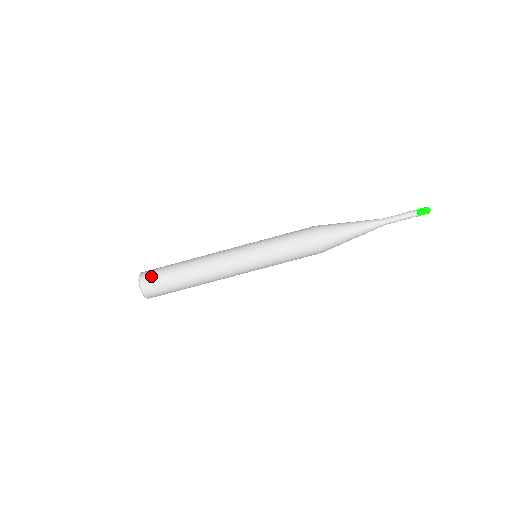
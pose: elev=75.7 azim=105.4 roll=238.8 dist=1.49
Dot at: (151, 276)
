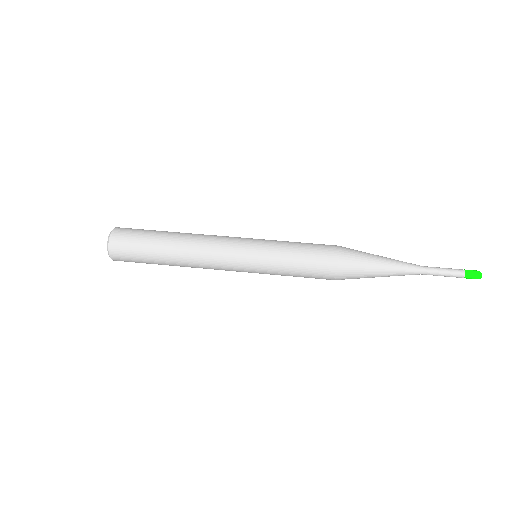
Dot at: (127, 230)
